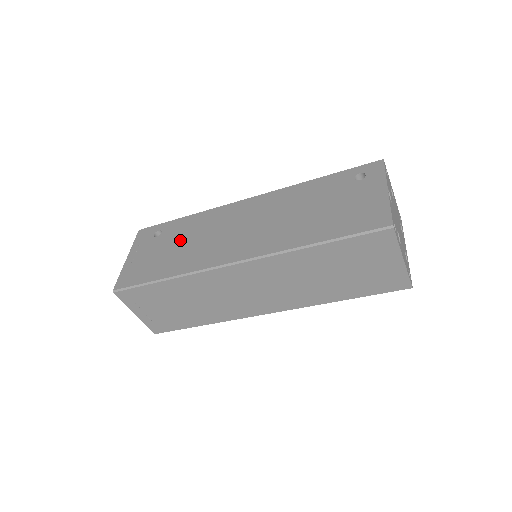
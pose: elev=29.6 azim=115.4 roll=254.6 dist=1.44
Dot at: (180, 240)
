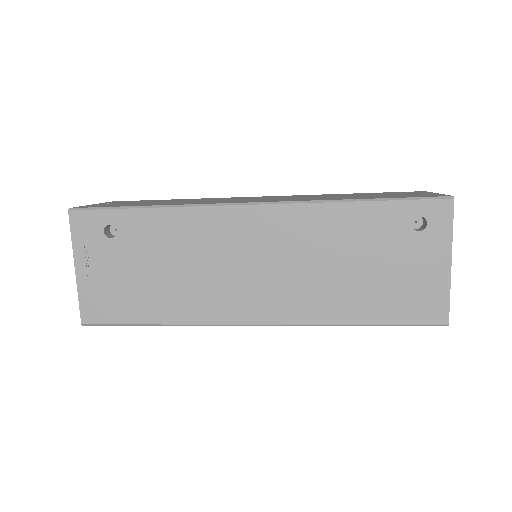
Dot at: (158, 260)
